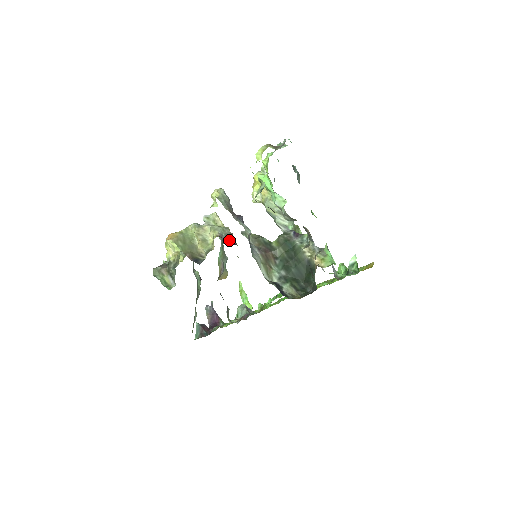
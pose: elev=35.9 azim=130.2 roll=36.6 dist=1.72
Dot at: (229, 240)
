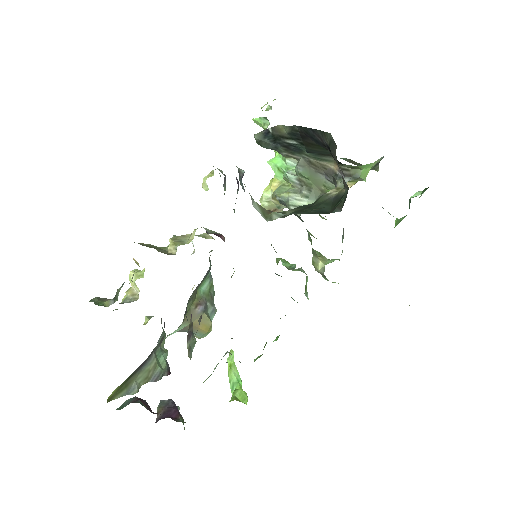
Dot at: (217, 235)
